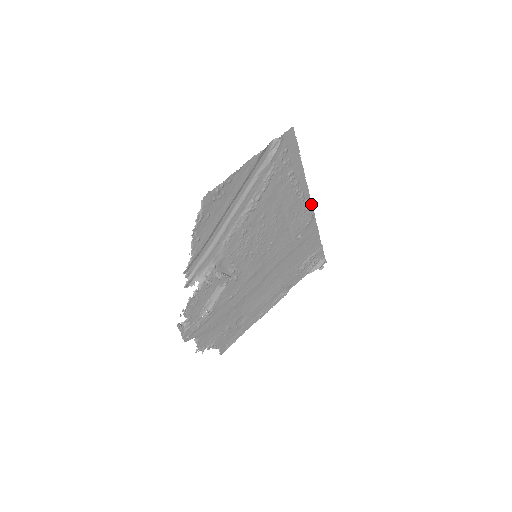
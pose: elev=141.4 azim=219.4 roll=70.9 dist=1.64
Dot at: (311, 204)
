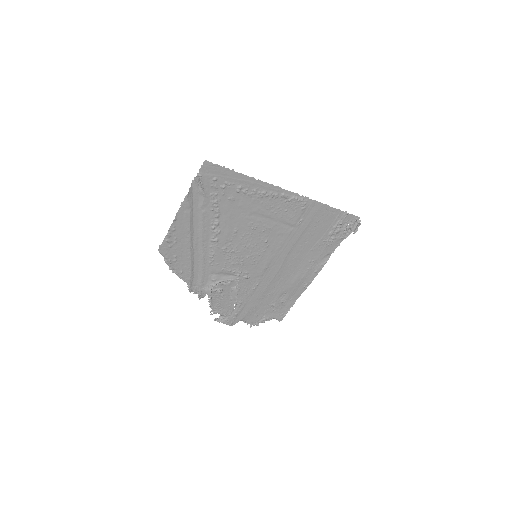
Dot at: (293, 193)
